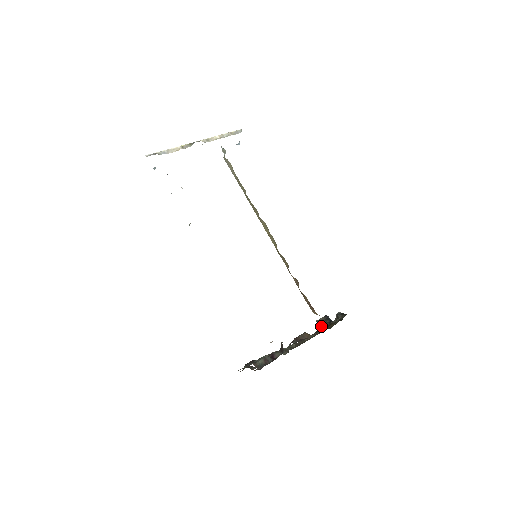
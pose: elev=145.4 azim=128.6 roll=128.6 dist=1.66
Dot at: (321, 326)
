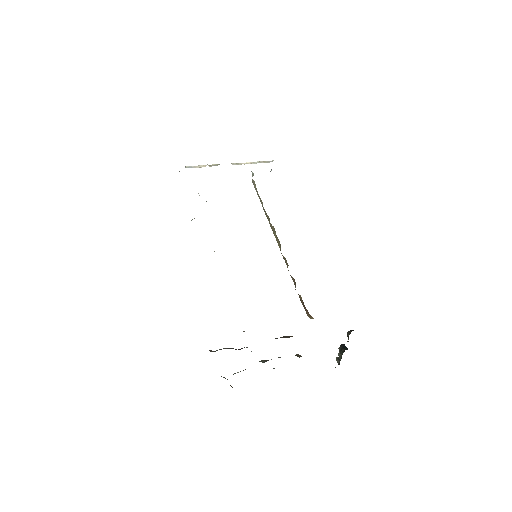
Dot at: (339, 363)
